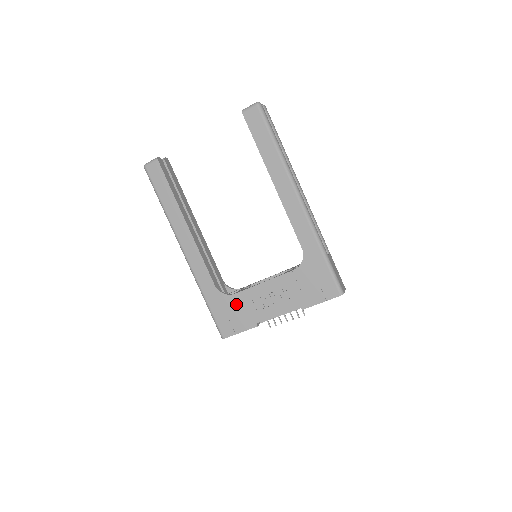
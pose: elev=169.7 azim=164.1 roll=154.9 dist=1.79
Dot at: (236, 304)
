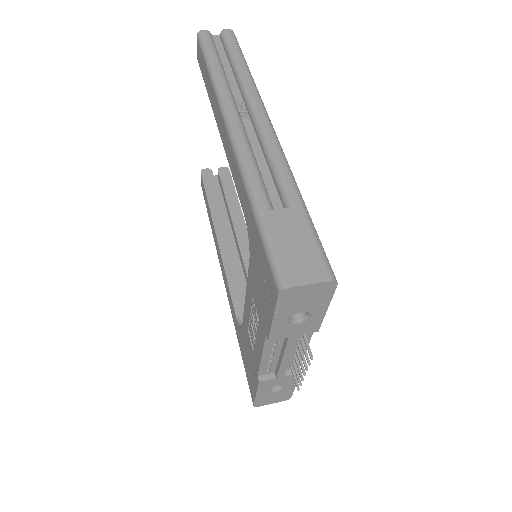
Dot at: (245, 343)
